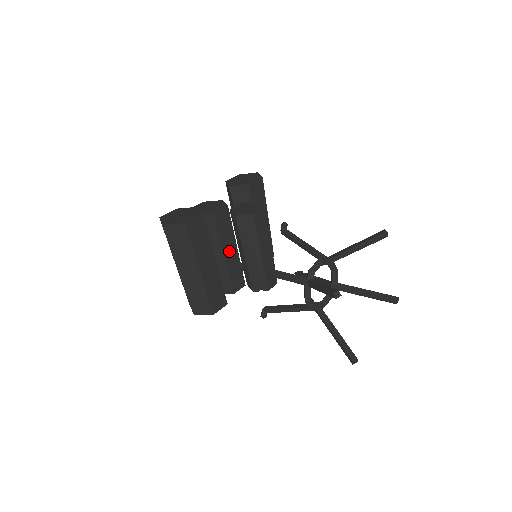
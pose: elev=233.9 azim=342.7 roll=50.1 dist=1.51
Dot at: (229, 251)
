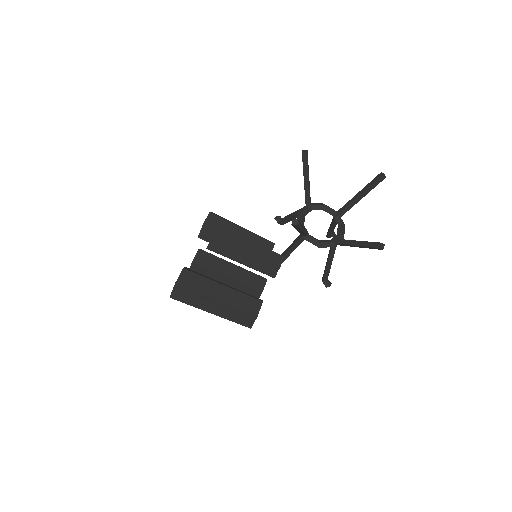
Dot at: (229, 271)
